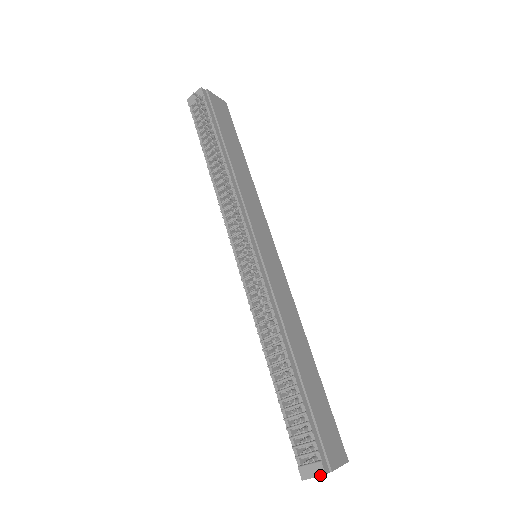
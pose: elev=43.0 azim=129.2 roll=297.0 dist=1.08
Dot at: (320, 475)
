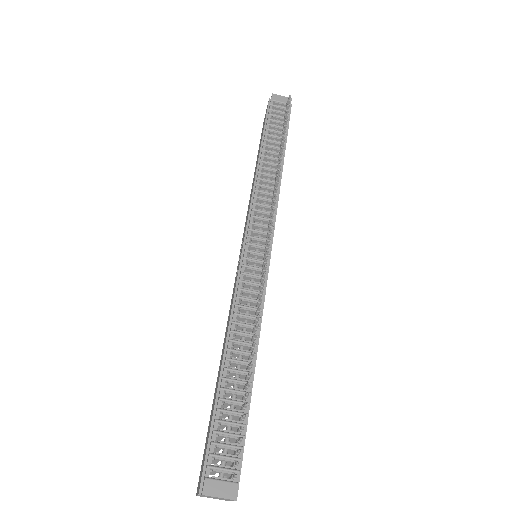
Dot at: (229, 498)
